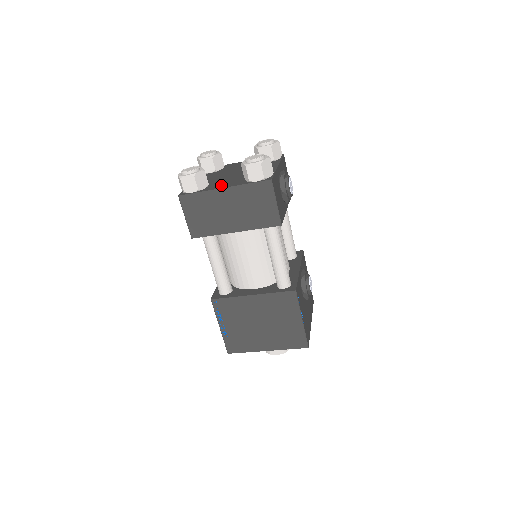
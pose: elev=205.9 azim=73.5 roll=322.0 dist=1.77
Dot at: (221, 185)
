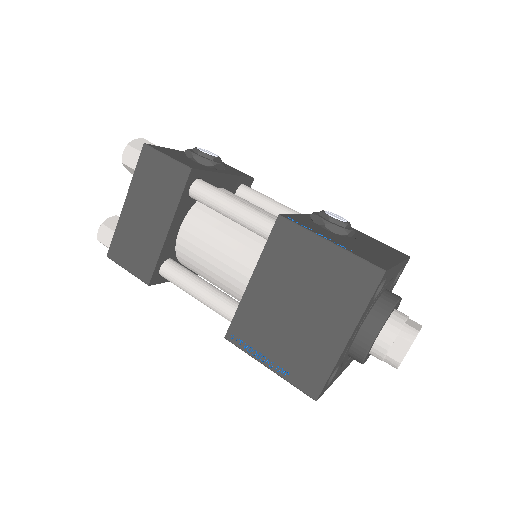
Dot at: occluded
